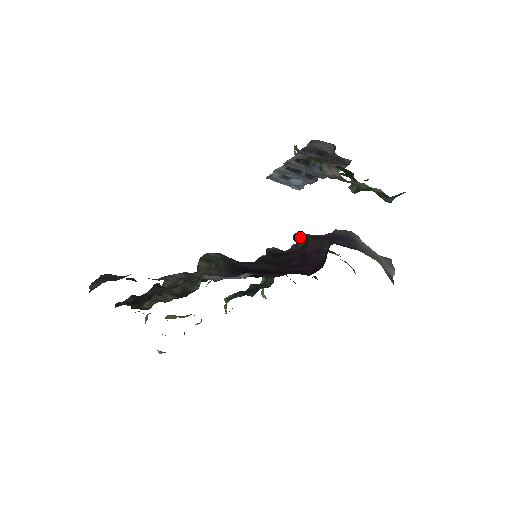
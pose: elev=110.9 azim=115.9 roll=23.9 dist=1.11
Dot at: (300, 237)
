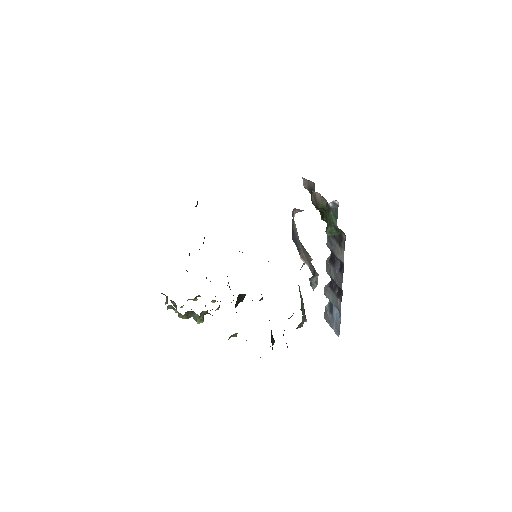
Dot at: occluded
